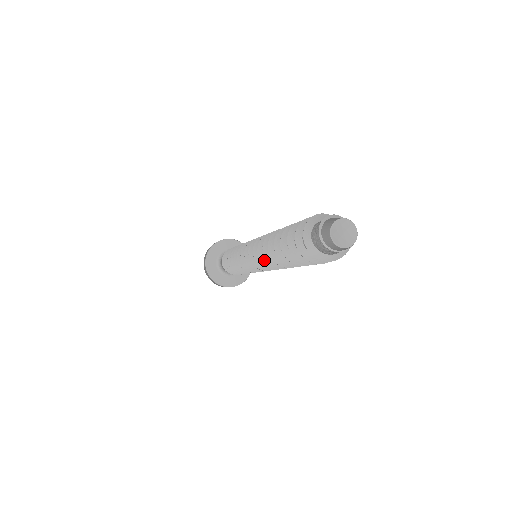
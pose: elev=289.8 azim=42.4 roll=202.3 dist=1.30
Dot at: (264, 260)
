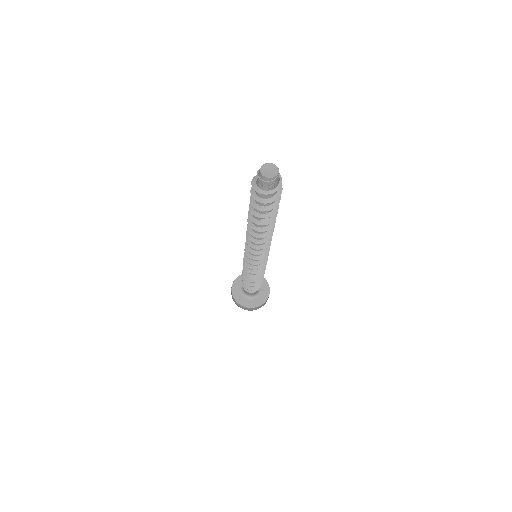
Dot at: (248, 234)
